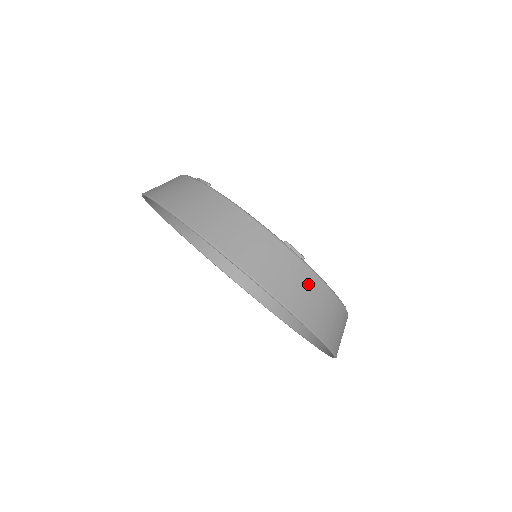
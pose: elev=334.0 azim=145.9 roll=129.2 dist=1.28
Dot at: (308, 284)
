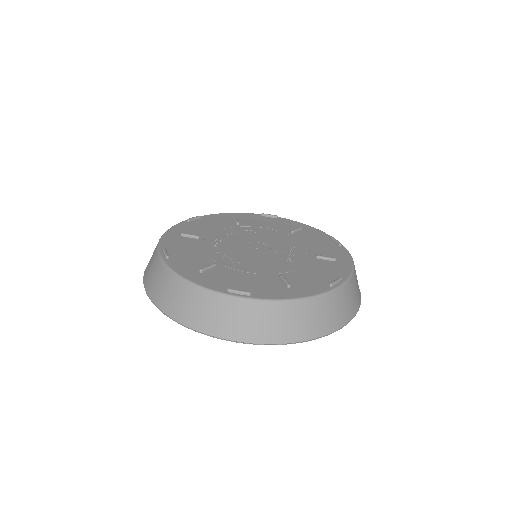
Dot at: (352, 289)
